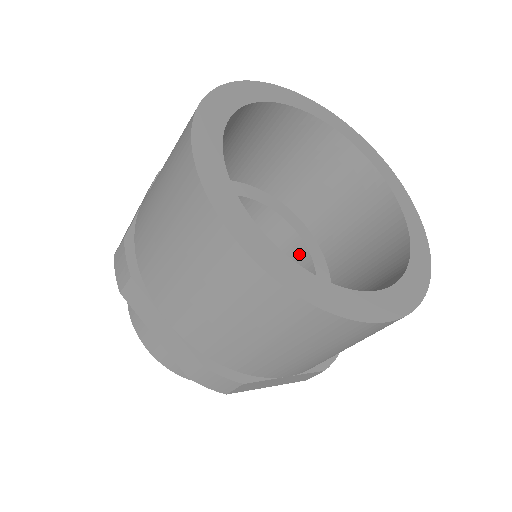
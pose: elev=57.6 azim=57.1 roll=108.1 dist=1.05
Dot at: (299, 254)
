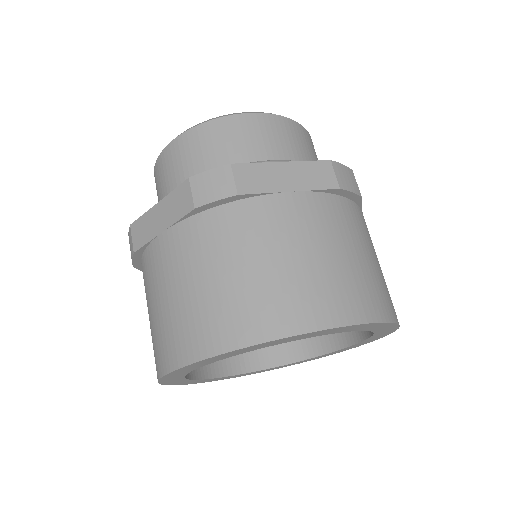
Dot at: occluded
